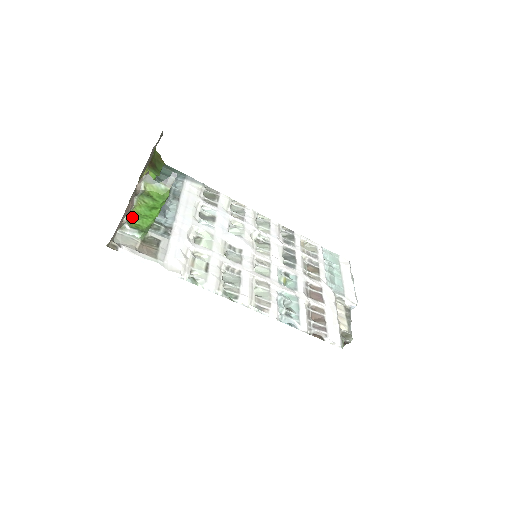
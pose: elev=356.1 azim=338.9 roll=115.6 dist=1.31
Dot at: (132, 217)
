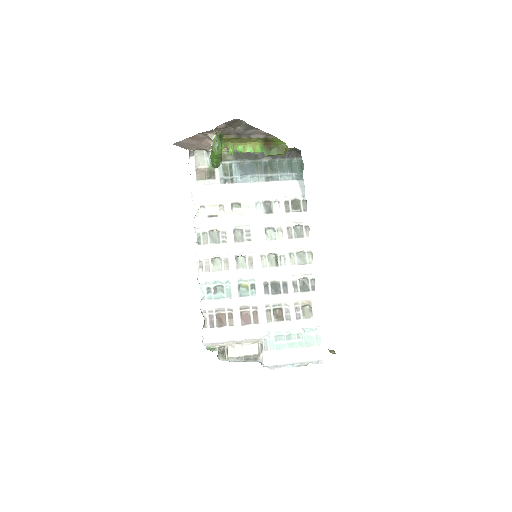
Dot at: occluded
